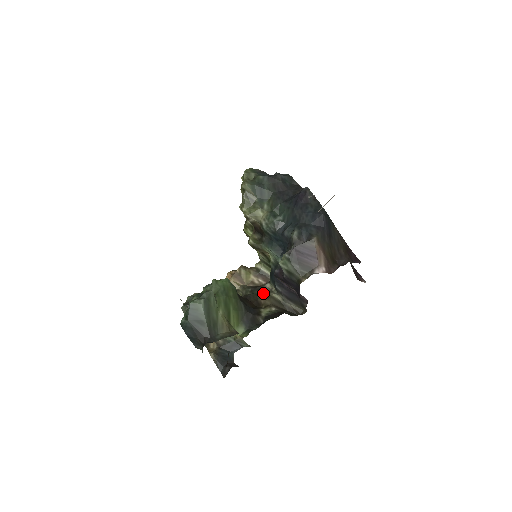
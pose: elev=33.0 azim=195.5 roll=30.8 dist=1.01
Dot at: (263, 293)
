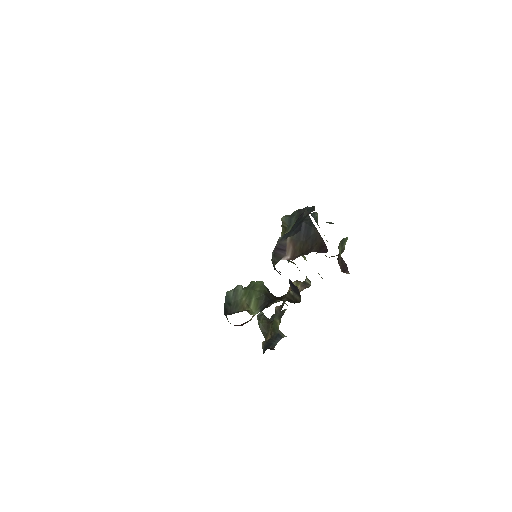
Dot at: occluded
